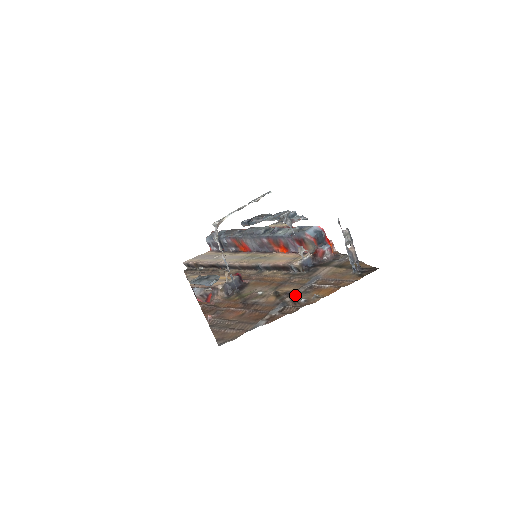
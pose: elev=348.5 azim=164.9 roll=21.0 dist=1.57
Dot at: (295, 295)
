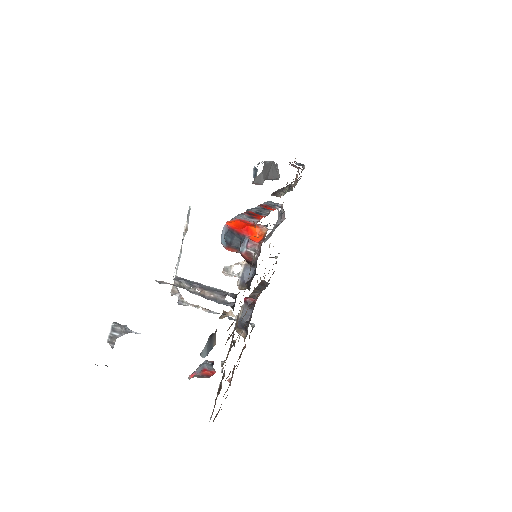
Dot at: (226, 357)
